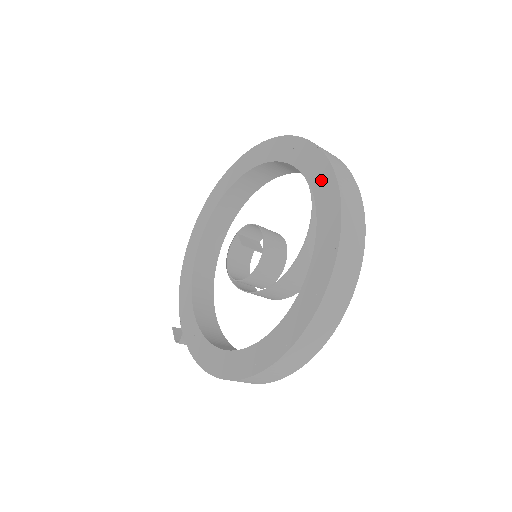
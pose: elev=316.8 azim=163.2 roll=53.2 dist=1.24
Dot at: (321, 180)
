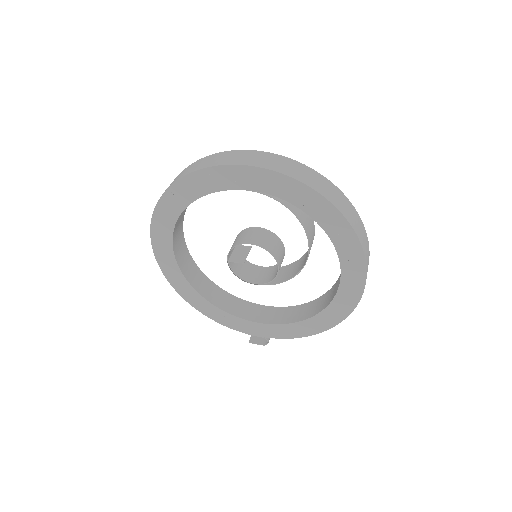
Dot at: (264, 182)
